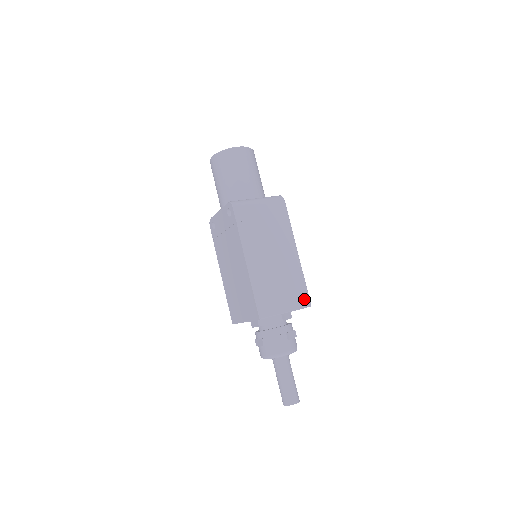
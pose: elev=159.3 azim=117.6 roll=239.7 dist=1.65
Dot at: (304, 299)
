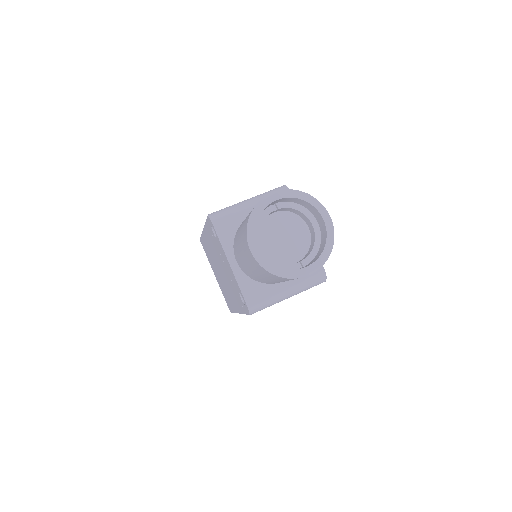
Dot at: occluded
